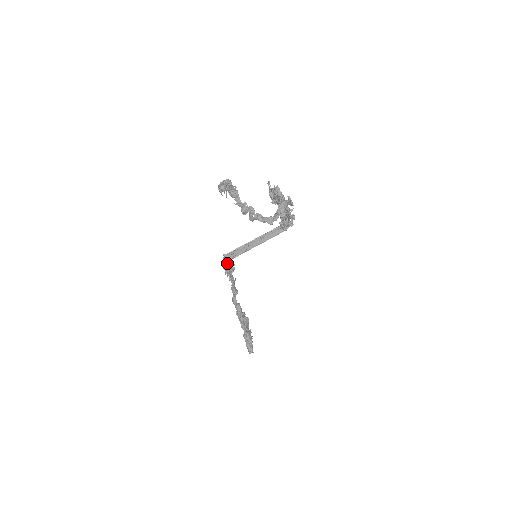
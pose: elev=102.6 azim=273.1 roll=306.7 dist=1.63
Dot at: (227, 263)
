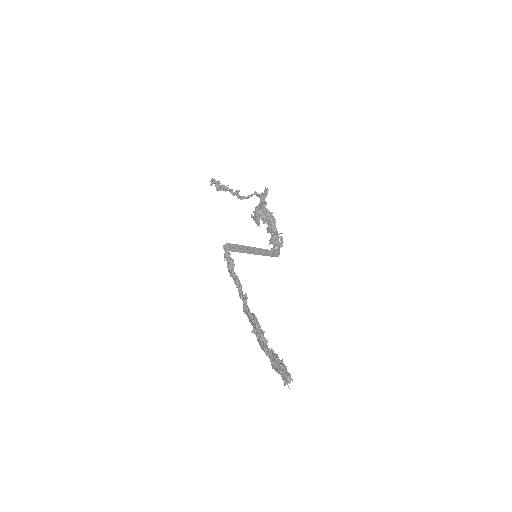
Dot at: (227, 245)
